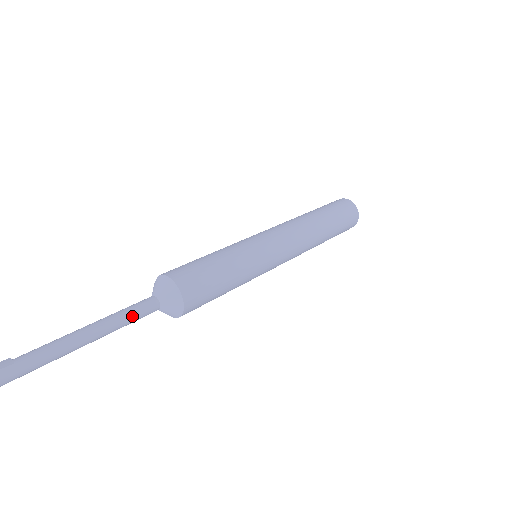
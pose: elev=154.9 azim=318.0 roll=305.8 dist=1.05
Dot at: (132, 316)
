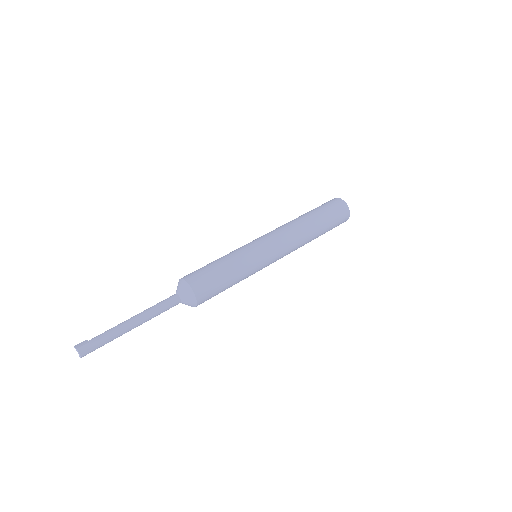
Dot at: (161, 309)
